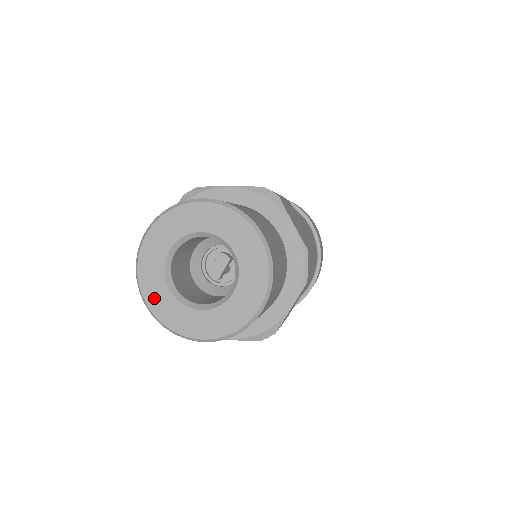
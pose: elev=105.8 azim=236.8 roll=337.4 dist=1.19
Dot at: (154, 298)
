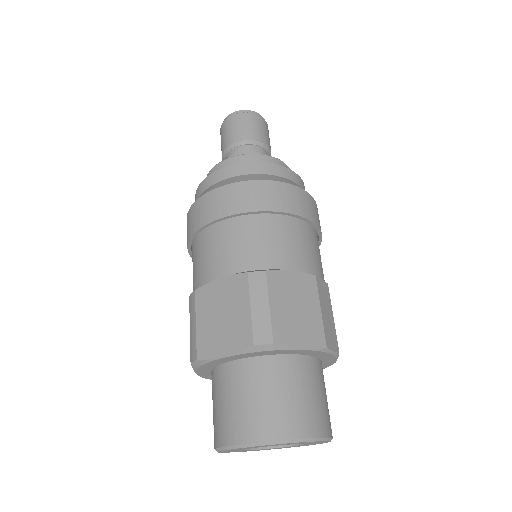
Dot at: occluded
